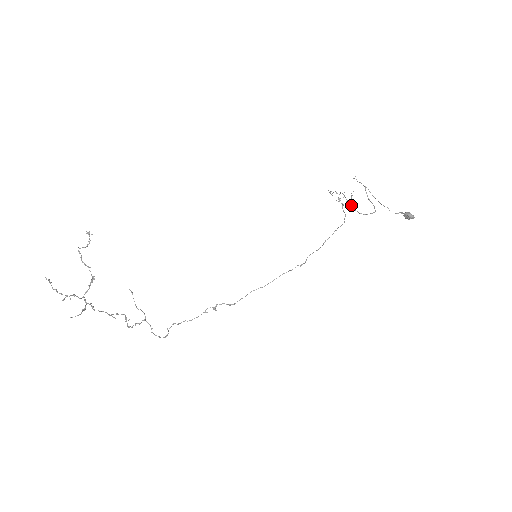
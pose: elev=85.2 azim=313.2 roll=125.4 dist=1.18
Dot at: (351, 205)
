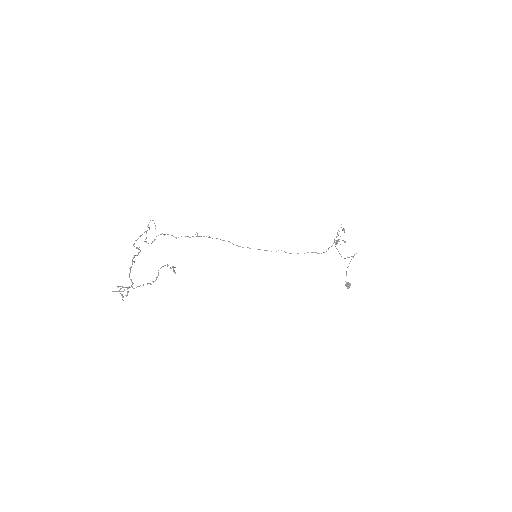
Dot at: occluded
